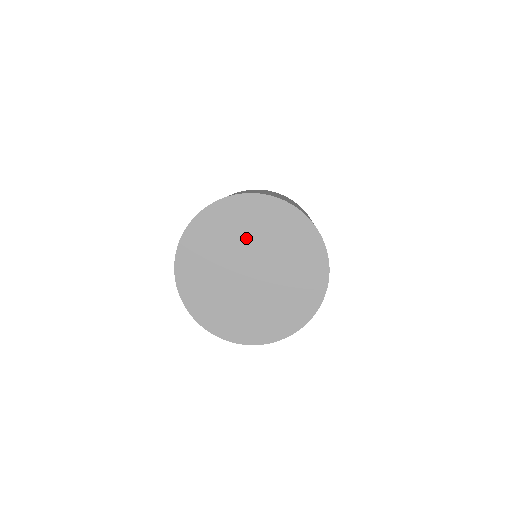
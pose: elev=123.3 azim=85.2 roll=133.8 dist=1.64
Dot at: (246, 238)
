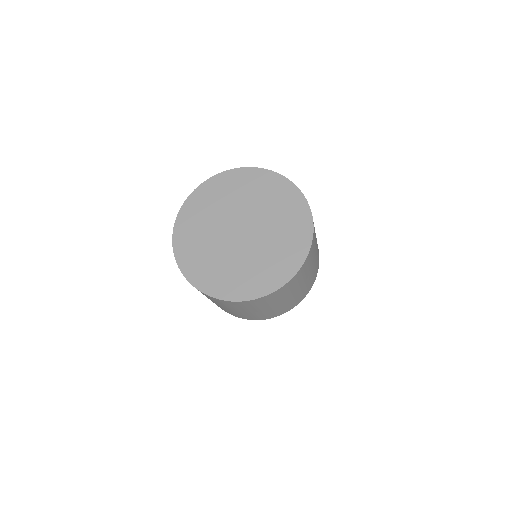
Dot at: (238, 203)
